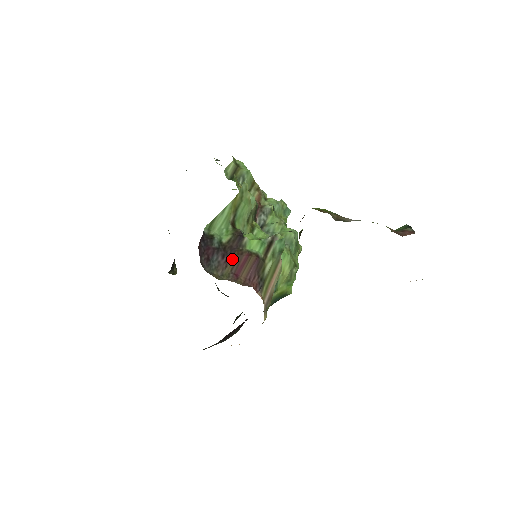
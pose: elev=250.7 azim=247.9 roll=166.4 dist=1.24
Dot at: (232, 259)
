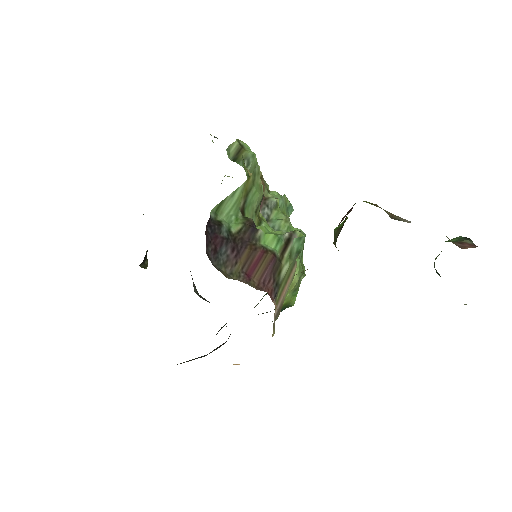
Dot at: (243, 254)
